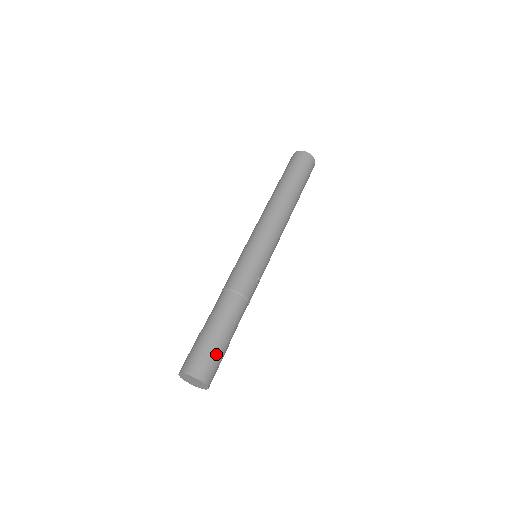
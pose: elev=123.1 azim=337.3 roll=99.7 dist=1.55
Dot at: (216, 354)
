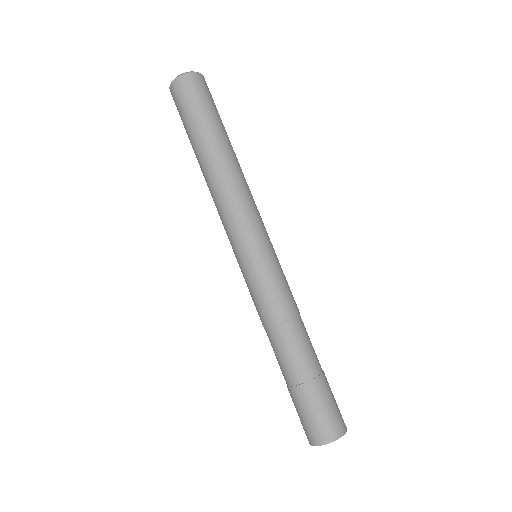
Dot at: (332, 395)
